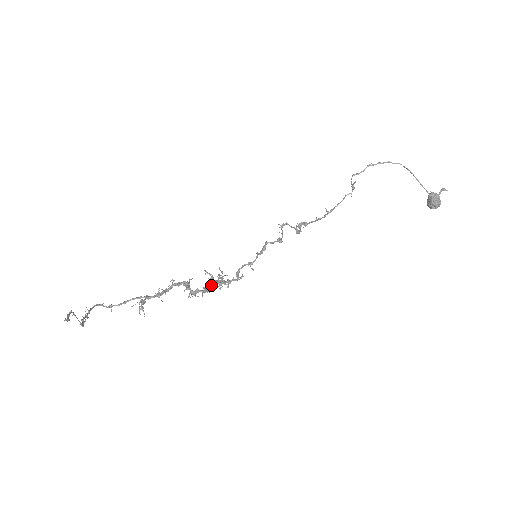
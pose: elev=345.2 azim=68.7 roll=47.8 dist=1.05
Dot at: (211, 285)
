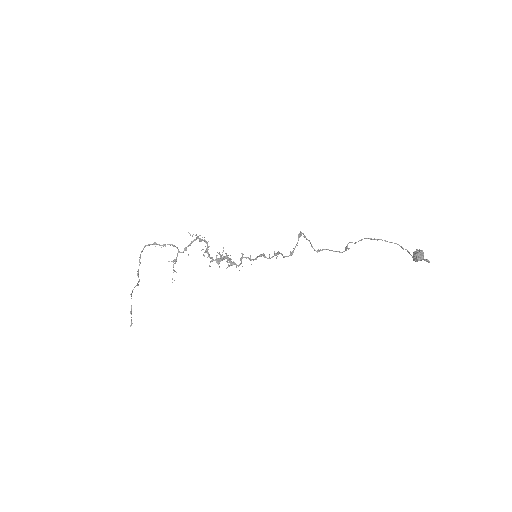
Dot at: (222, 260)
